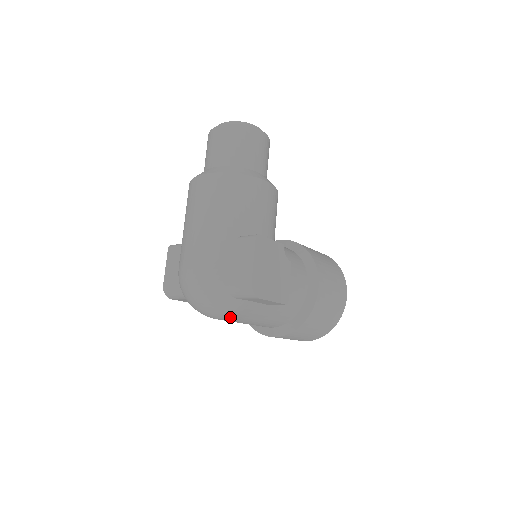
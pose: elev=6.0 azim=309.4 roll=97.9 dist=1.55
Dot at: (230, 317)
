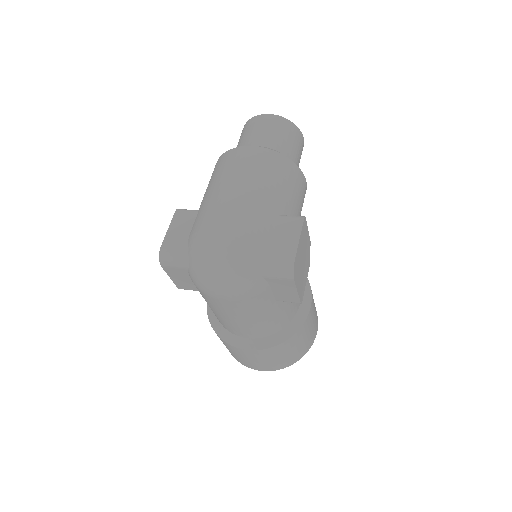
Dot at: (240, 299)
